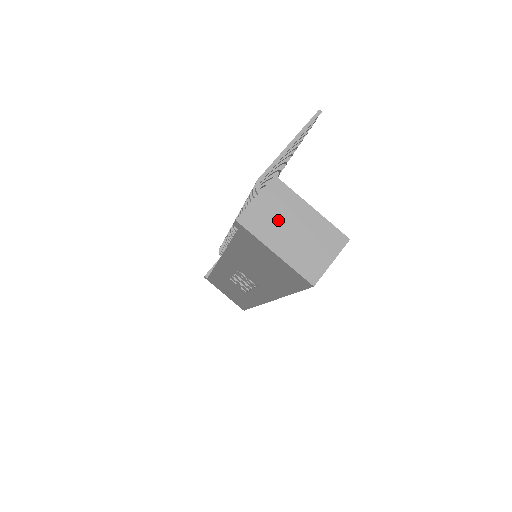
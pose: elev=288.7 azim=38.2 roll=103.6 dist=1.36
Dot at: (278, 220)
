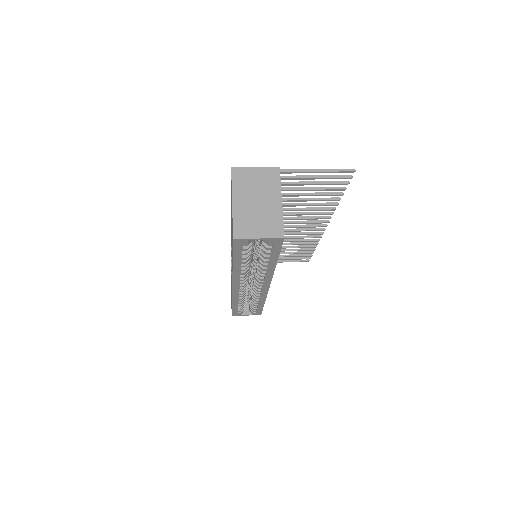
Dot at: (254, 188)
